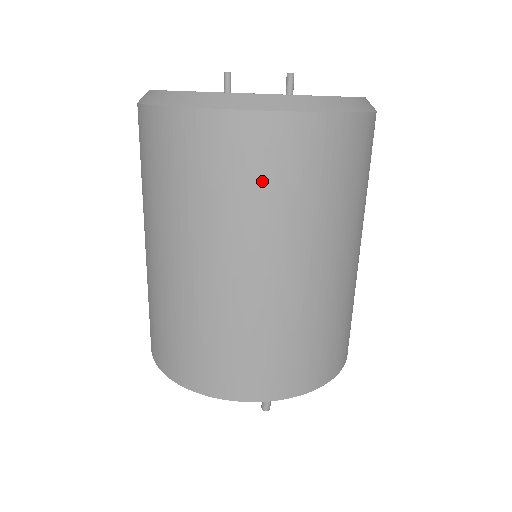
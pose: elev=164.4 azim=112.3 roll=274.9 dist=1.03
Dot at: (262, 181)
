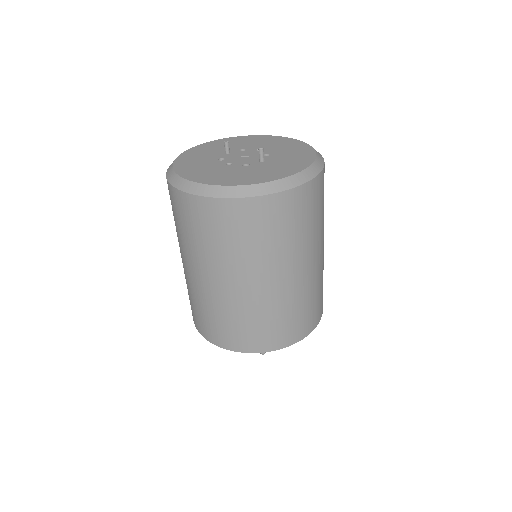
Dot at: (225, 235)
